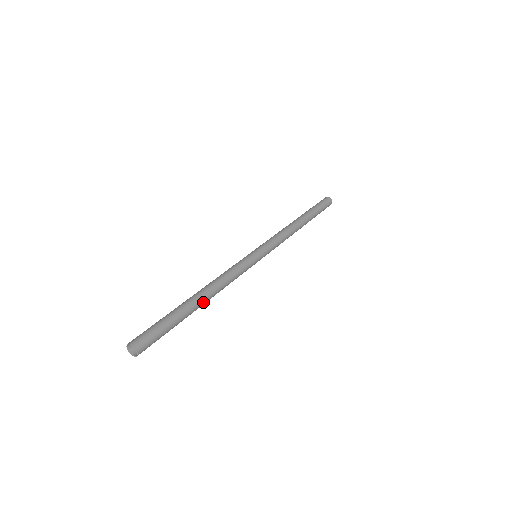
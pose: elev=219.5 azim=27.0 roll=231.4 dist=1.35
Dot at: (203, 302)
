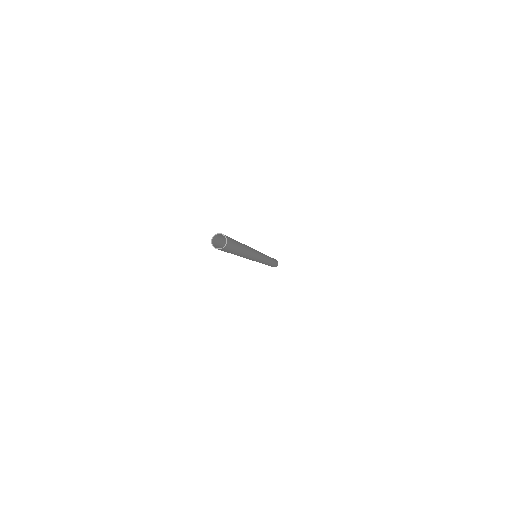
Dot at: (245, 253)
